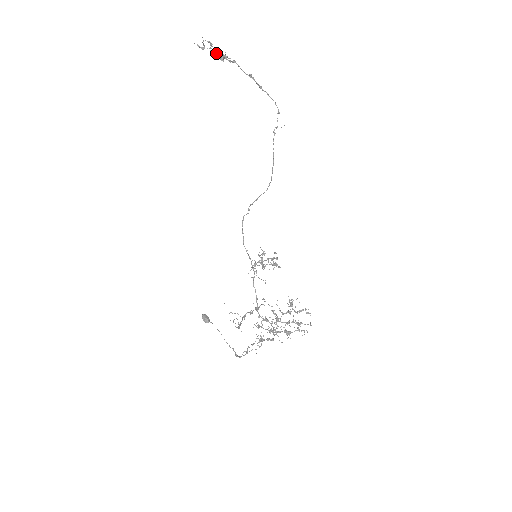
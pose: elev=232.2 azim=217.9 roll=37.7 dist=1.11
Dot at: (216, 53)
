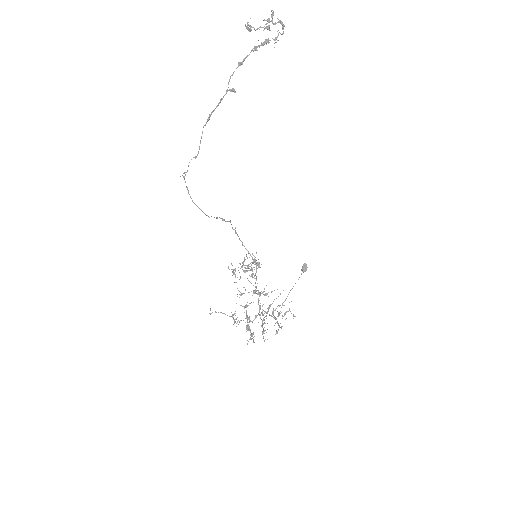
Dot at: (283, 25)
